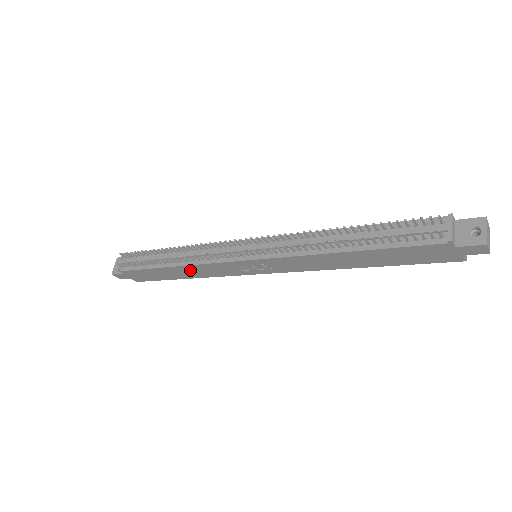
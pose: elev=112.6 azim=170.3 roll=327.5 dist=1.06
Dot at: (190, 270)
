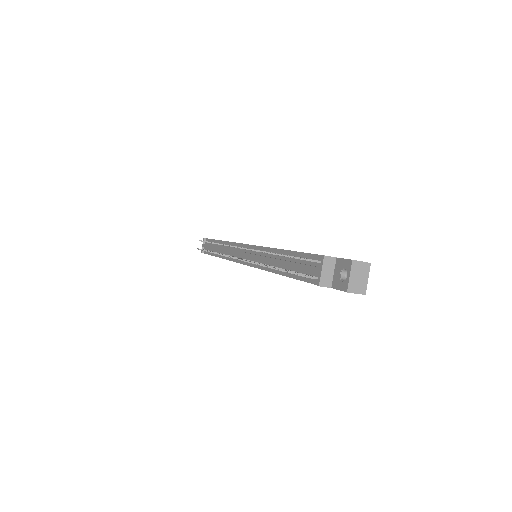
Dot at: occluded
